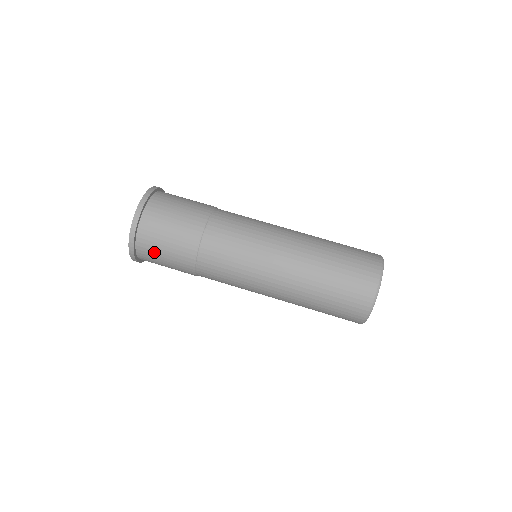
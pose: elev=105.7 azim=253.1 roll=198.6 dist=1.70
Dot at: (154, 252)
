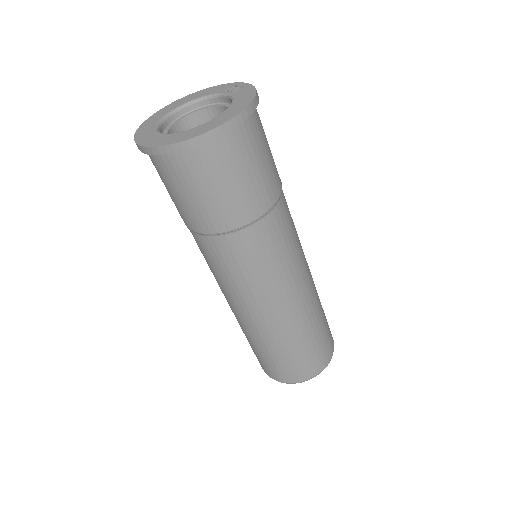
Dot at: (172, 180)
